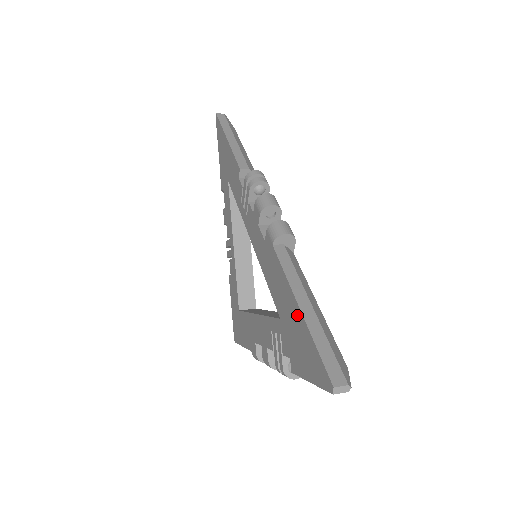
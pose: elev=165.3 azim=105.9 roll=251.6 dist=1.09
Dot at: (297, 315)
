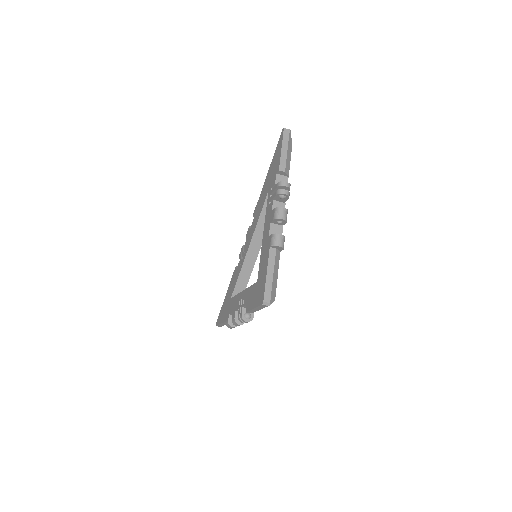
Dot at: (270, 169)
